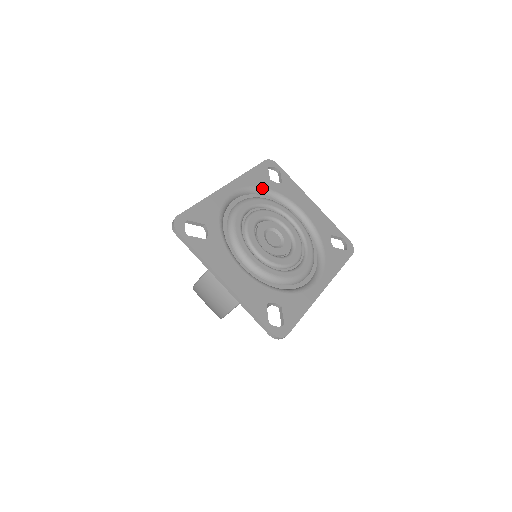
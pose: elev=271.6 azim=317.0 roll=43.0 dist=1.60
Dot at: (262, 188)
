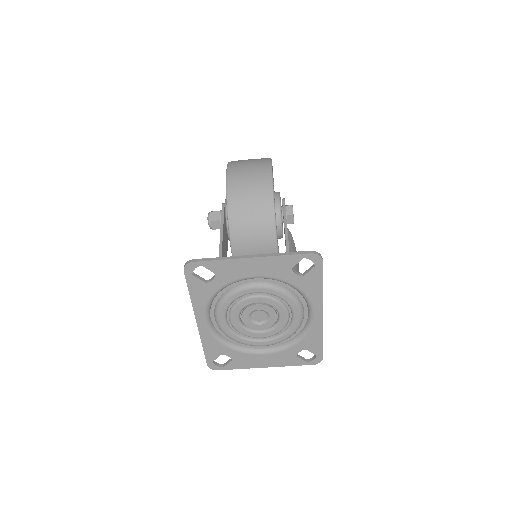
Dot at: (212, 297)
